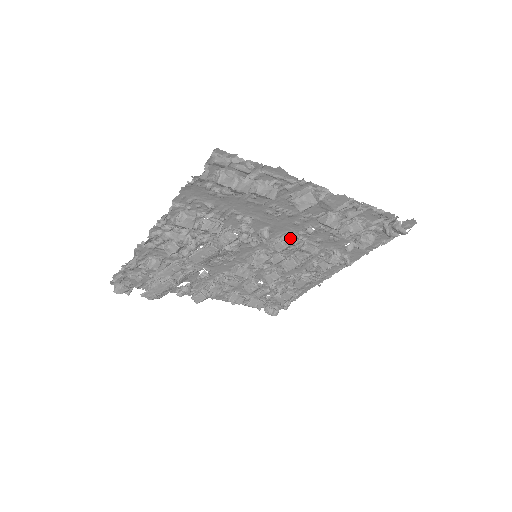
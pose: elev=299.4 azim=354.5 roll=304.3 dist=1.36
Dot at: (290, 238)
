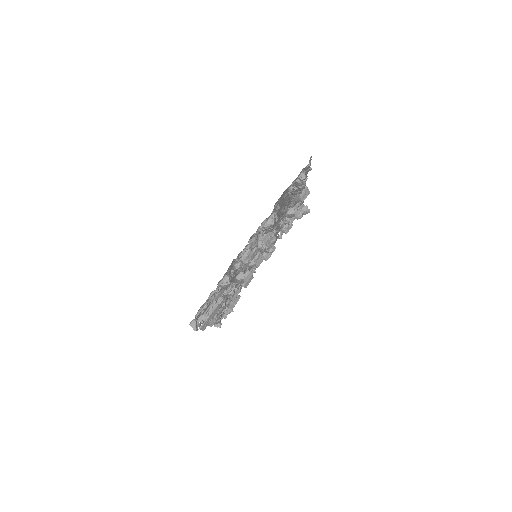
Dot at: occluded
